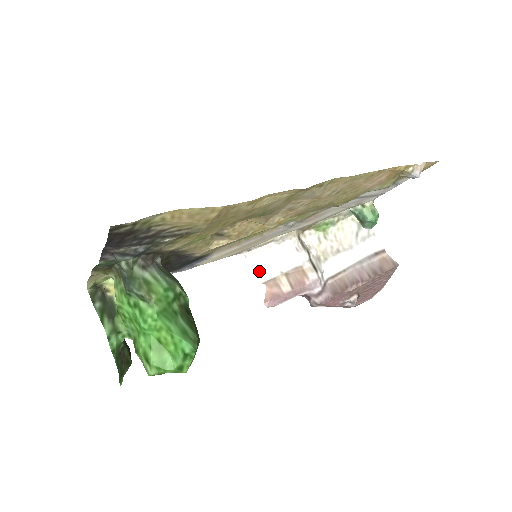
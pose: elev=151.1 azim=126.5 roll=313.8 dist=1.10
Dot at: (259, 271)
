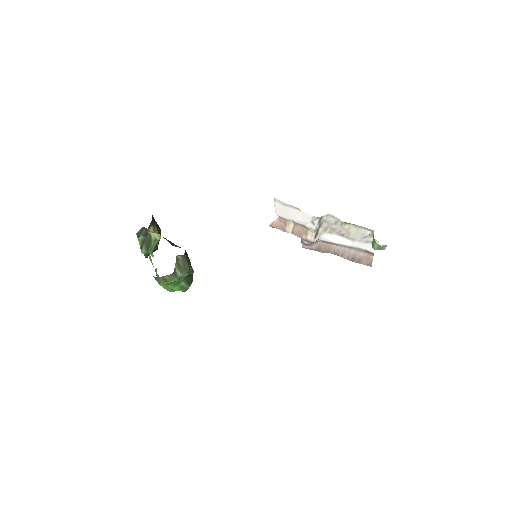
Dot at: (279, 211)
